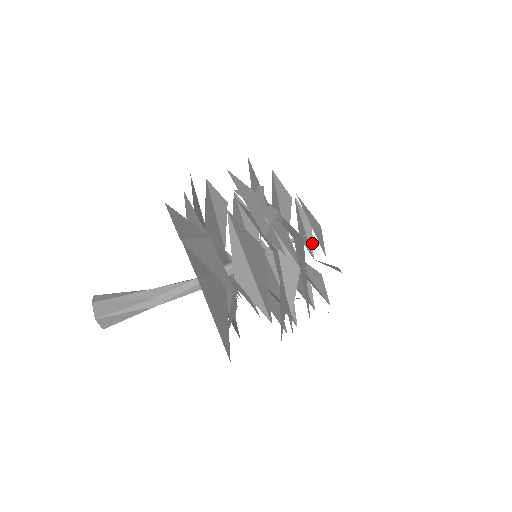
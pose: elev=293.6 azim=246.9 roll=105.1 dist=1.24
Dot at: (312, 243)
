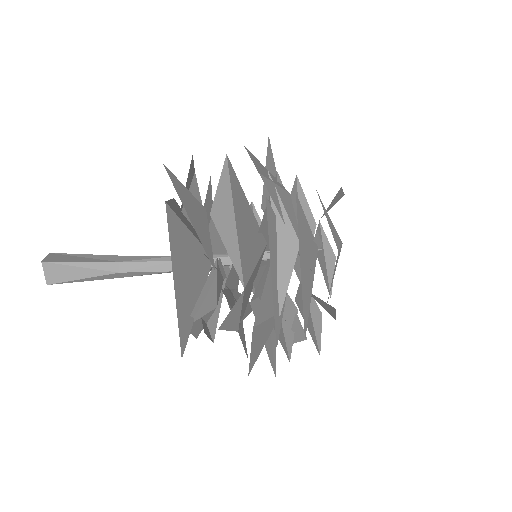
Dot at: occluded
